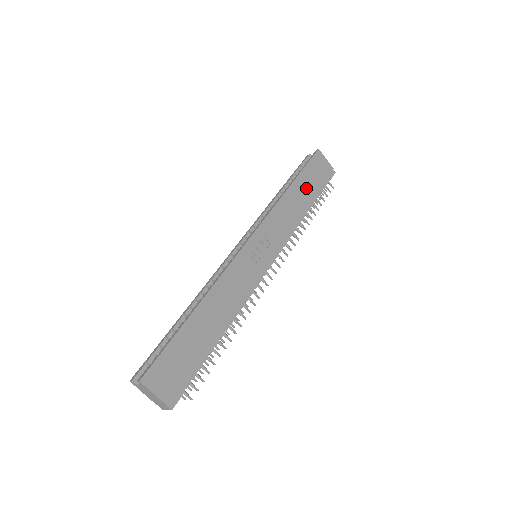
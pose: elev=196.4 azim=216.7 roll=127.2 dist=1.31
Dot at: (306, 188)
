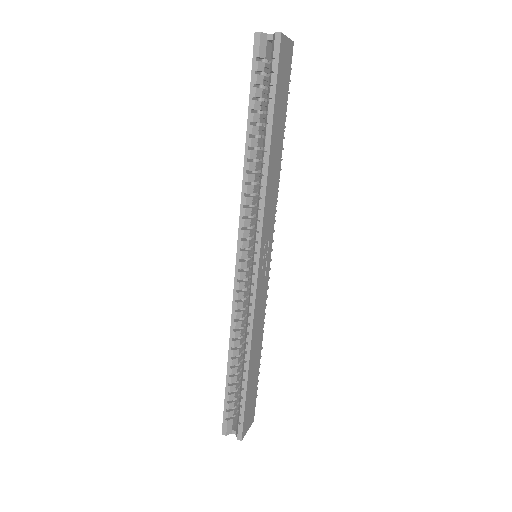
Dot at: (279, 123)
